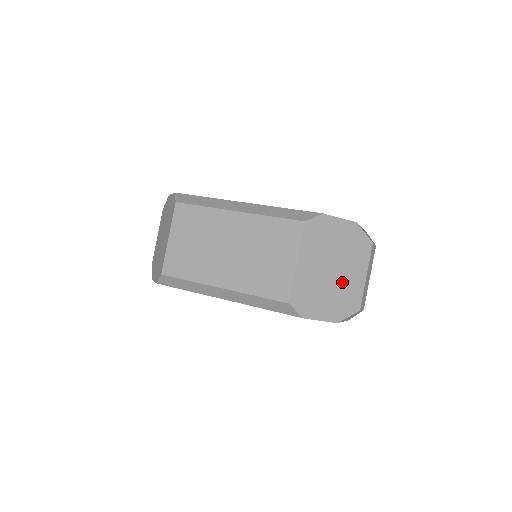
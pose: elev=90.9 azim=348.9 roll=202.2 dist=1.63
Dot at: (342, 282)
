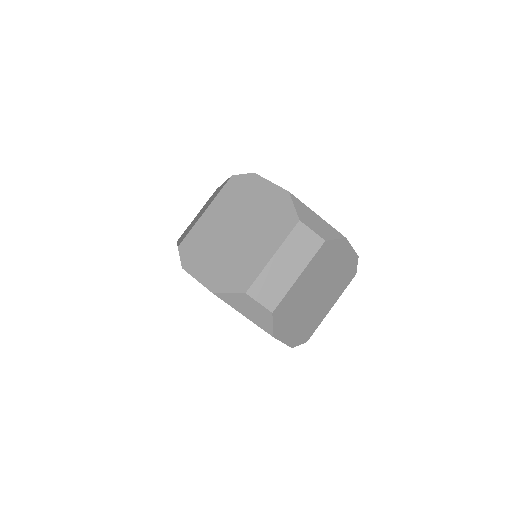
Dot at: (240, 250)
